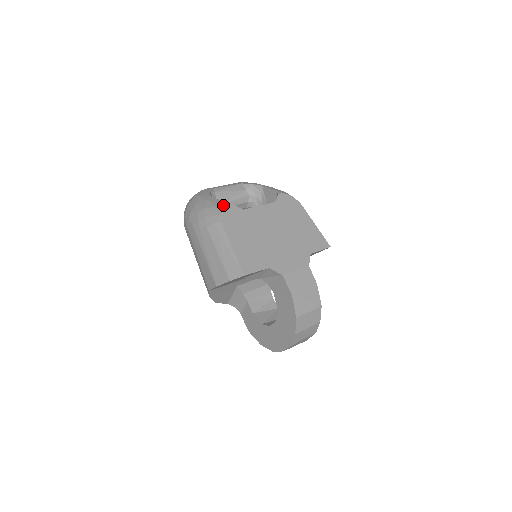
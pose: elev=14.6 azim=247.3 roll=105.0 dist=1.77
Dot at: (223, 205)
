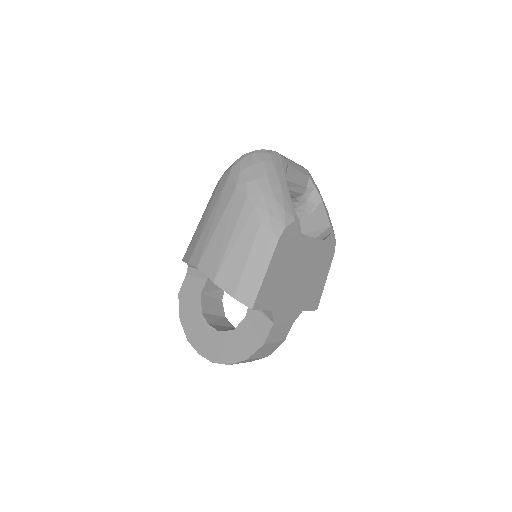
Dot at: (293, 216)
